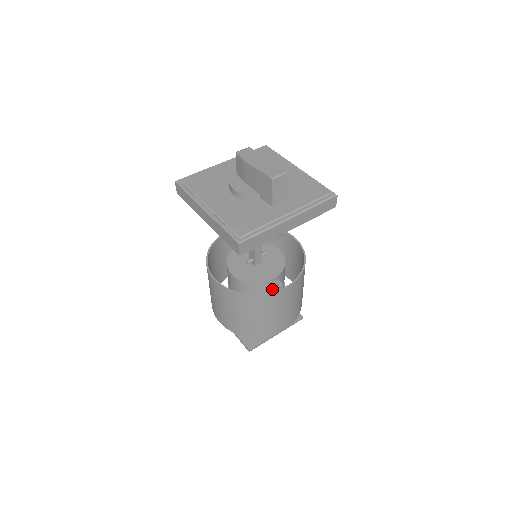
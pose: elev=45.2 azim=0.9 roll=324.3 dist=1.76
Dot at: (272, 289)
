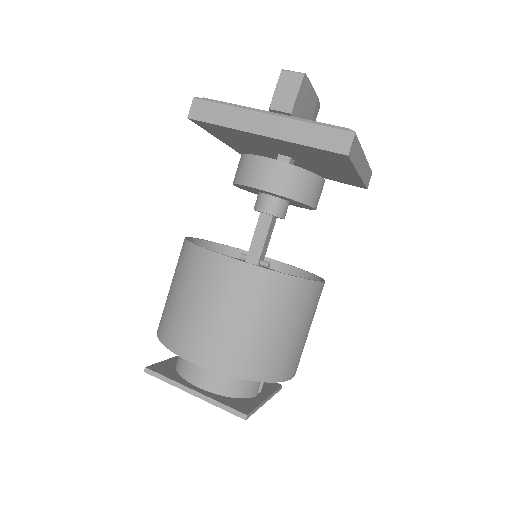
Dot at: occluded
